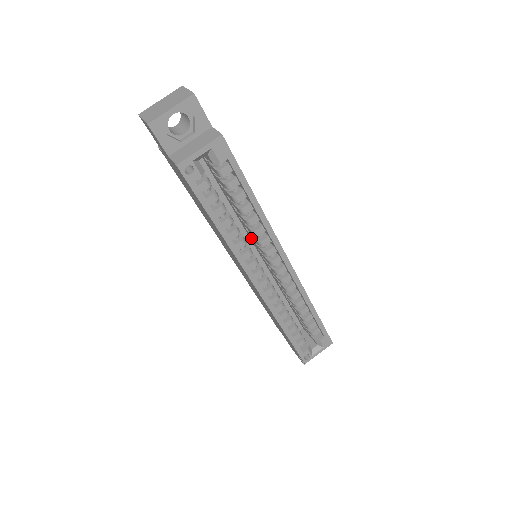
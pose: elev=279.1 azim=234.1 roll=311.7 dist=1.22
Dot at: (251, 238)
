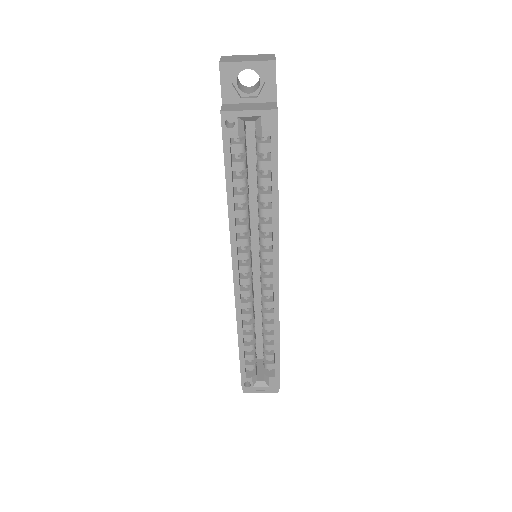
Dot at: occluded
